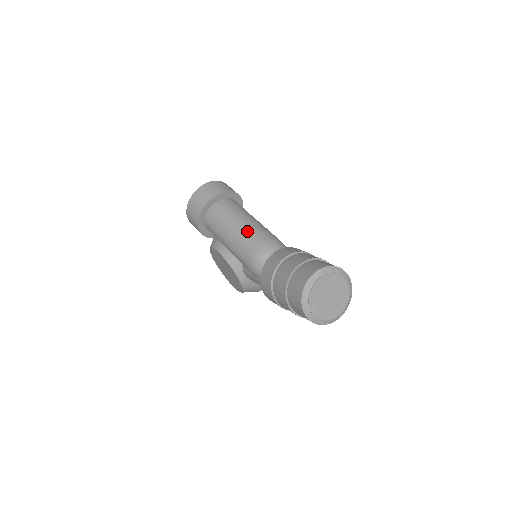
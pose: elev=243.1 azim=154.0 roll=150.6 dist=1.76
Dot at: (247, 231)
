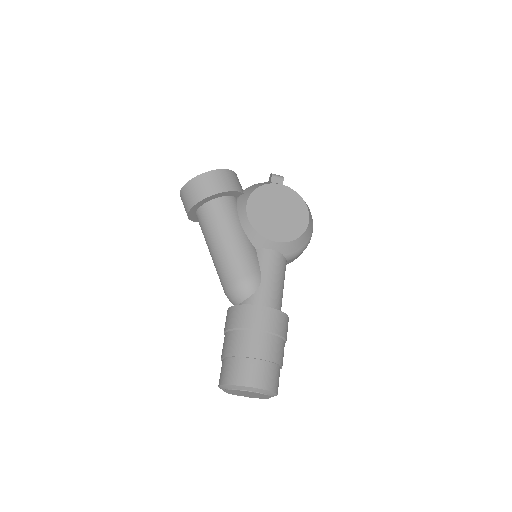
Dot at: (215, 267)
